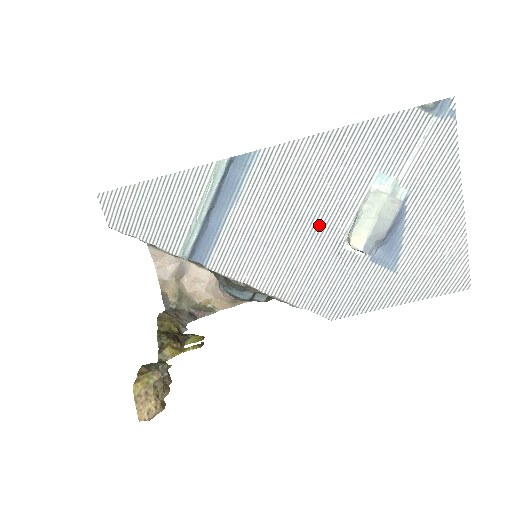
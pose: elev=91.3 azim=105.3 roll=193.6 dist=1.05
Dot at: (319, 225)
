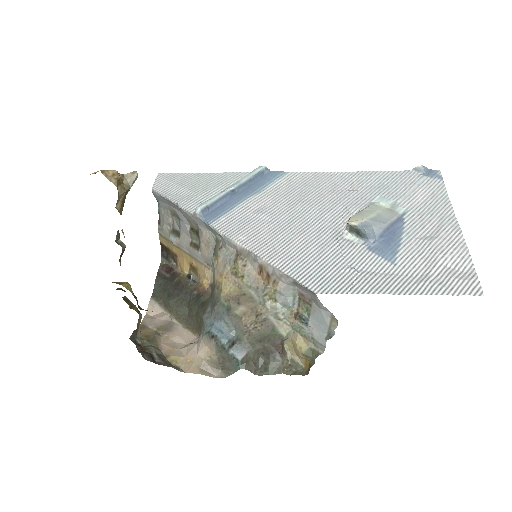
Dot at: (323, 218)
